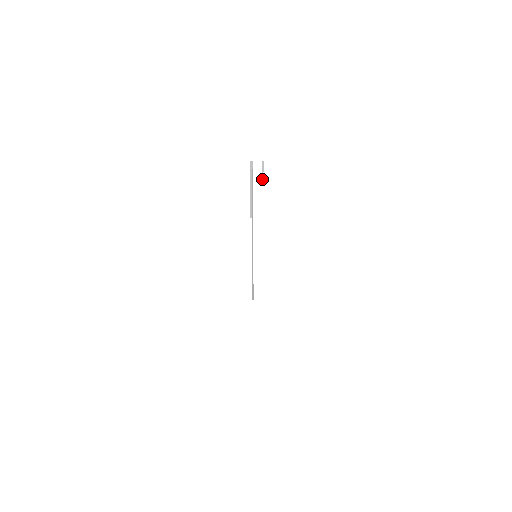
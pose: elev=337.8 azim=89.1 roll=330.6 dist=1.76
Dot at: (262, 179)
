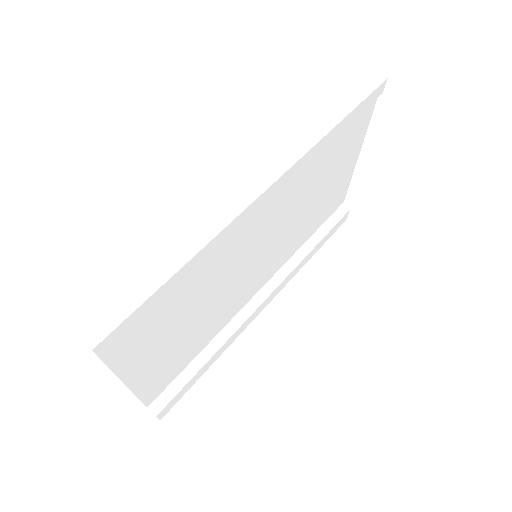
Dot at: (184, 277)
